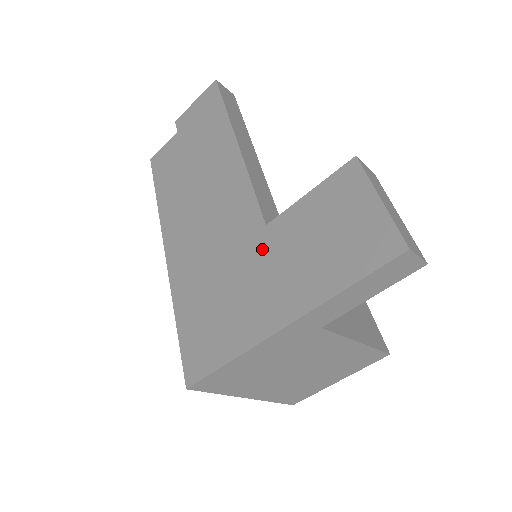
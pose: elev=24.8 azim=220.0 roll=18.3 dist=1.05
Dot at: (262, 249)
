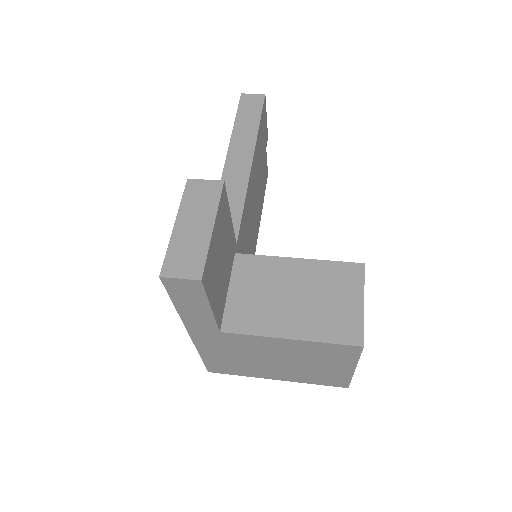
Dot at: occluded
